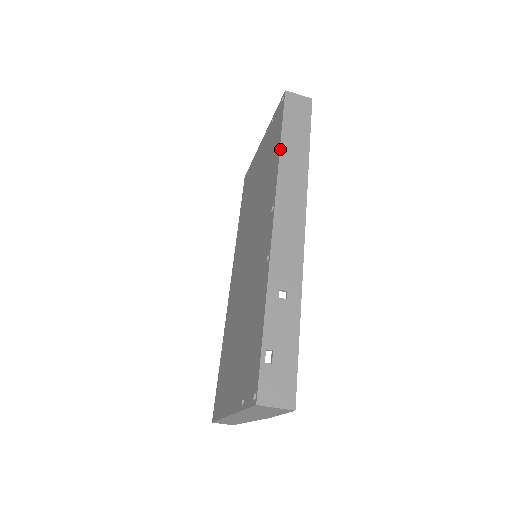
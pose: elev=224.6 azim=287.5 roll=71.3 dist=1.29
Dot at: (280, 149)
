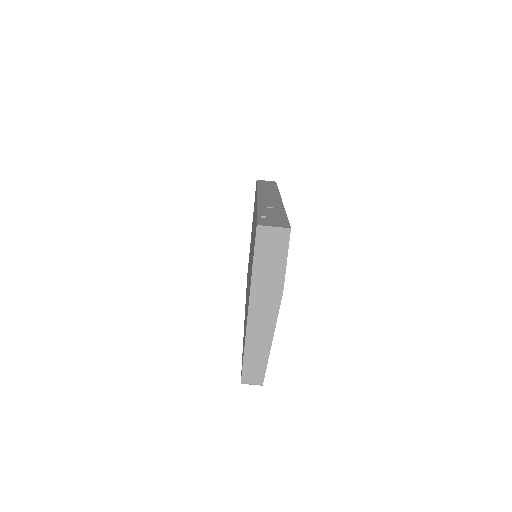
Dot at: (257, 187)
